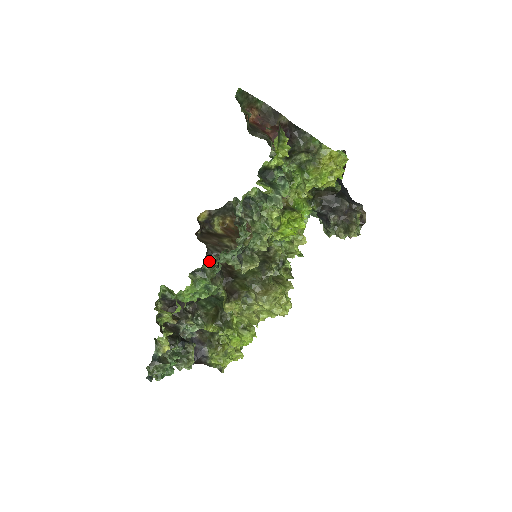
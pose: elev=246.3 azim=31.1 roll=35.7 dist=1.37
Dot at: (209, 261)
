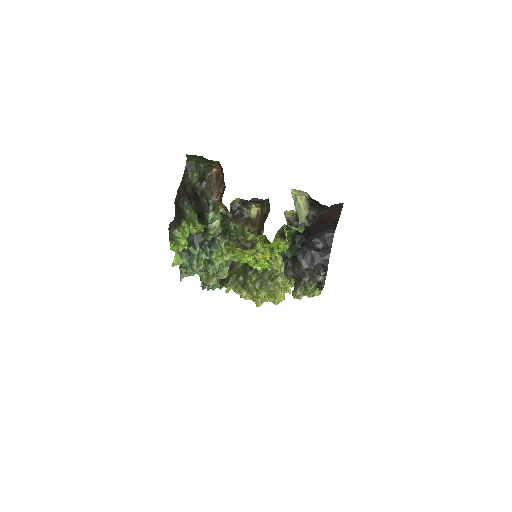
Dot at: occluded
